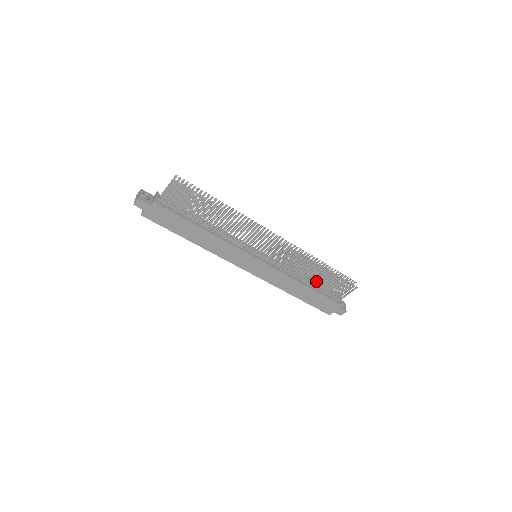
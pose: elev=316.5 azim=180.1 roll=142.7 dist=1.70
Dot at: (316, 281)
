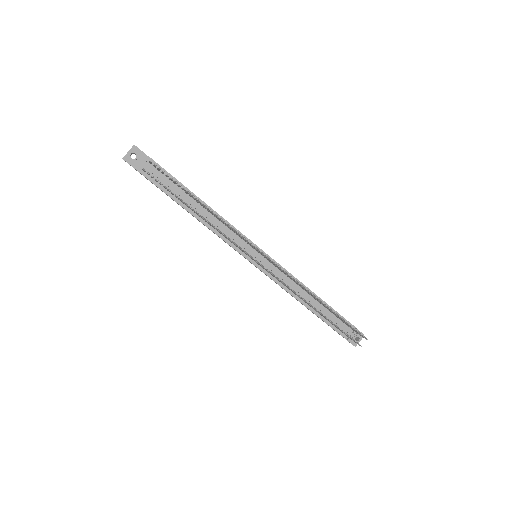
Dot at: occluded
